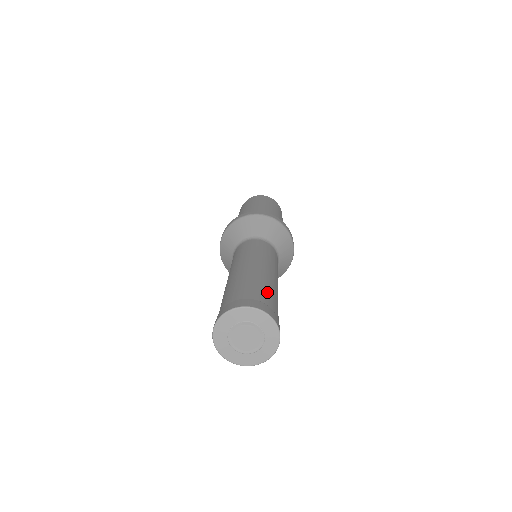
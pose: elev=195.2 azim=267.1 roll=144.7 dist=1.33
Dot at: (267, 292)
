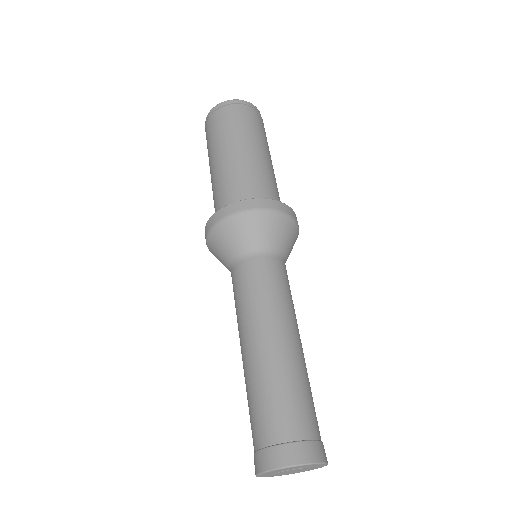
Dot at: (309, 404)
